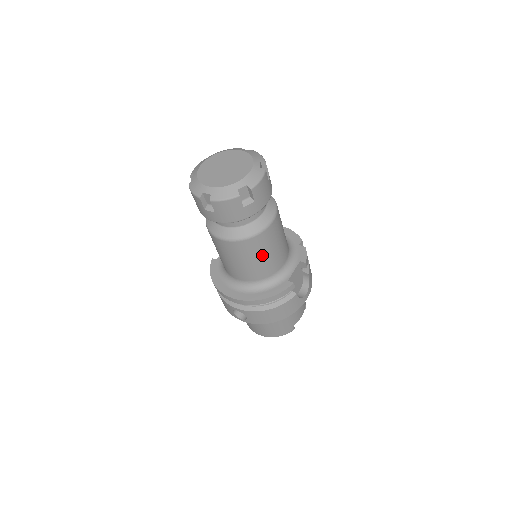
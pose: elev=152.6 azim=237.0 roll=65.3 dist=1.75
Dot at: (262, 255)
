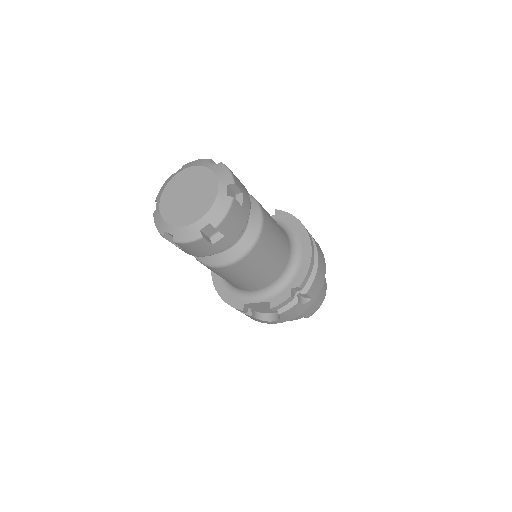
Dot at: (217, 274)
